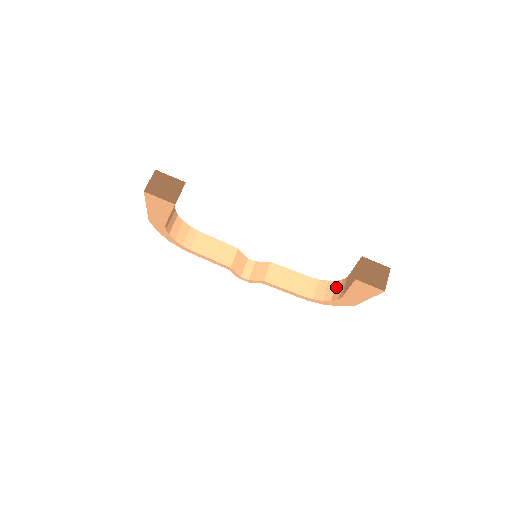
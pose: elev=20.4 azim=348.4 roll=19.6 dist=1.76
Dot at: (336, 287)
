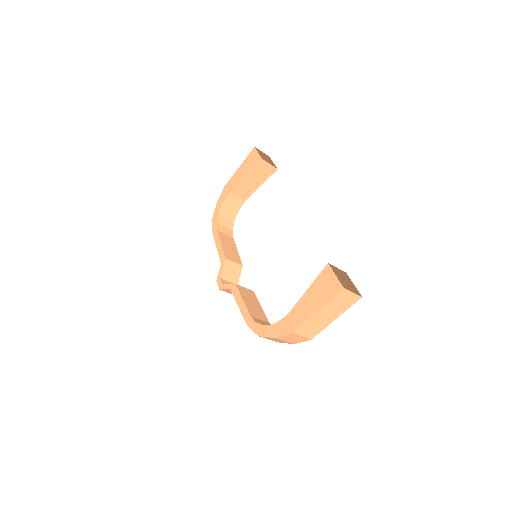
Dot at: occluded
